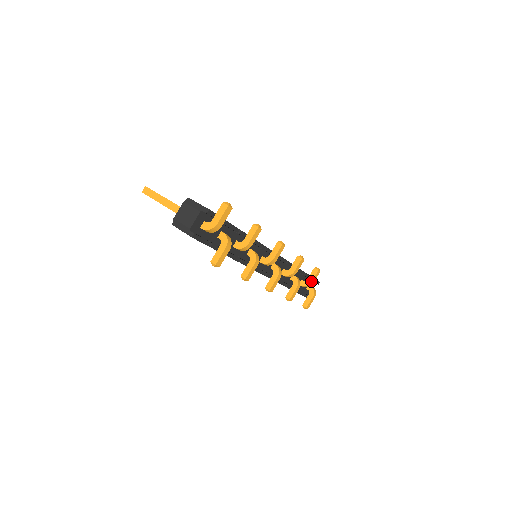
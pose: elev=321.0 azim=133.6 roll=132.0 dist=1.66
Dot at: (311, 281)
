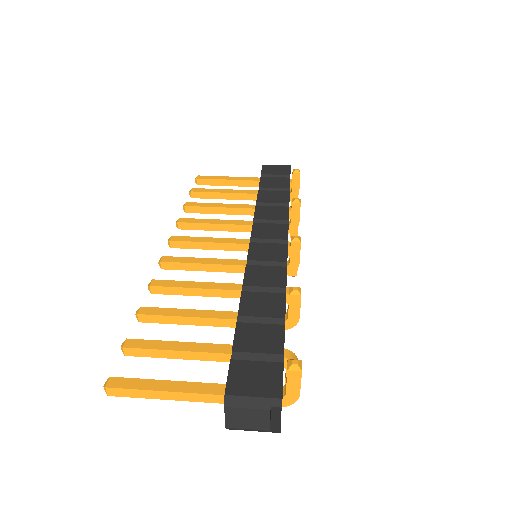
Dot at: (298, 191)
